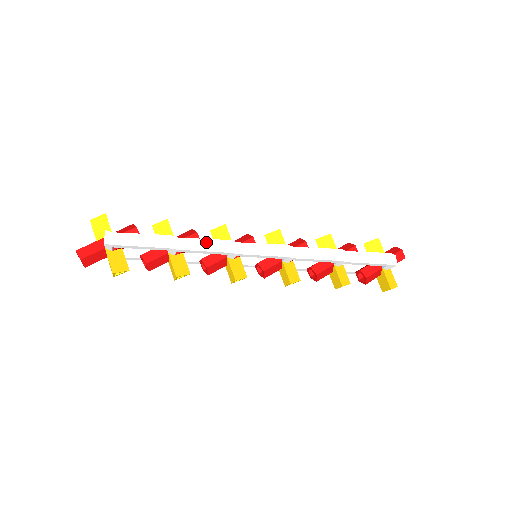
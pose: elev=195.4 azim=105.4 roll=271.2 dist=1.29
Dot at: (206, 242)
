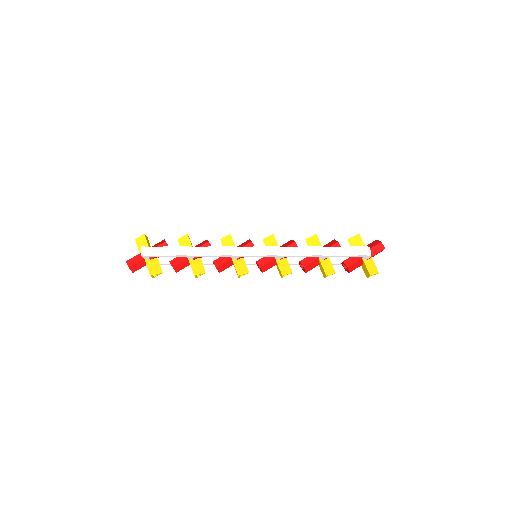
Dot at: (212, 249)
